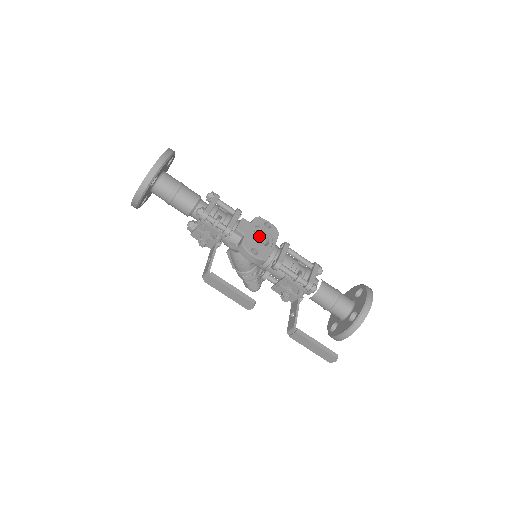
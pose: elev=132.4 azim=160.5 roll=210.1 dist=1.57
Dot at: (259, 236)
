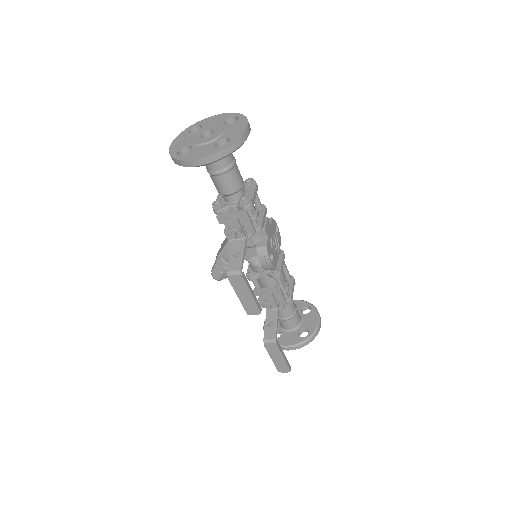
Dot at: (272, 240)
